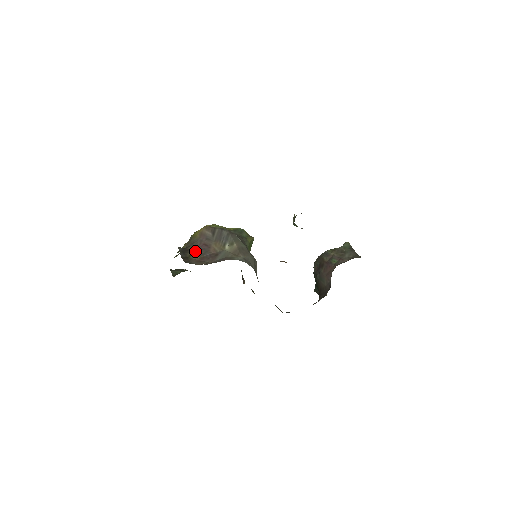
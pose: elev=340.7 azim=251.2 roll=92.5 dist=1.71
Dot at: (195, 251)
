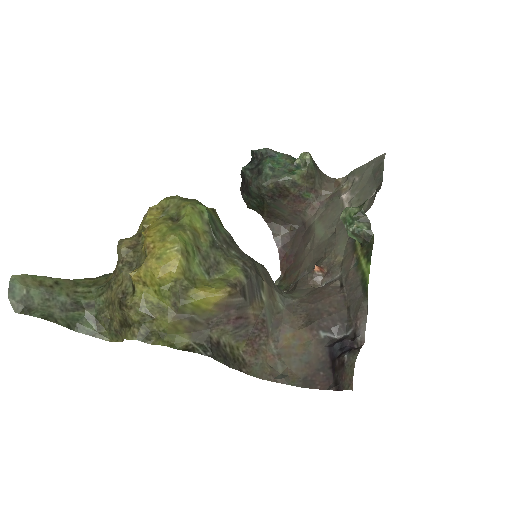
Dot at: (231, 338)
